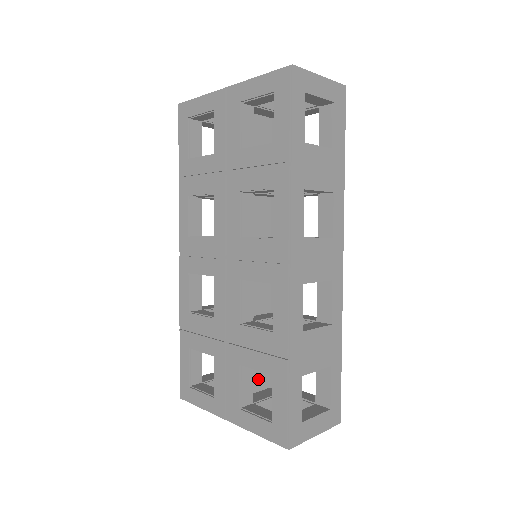
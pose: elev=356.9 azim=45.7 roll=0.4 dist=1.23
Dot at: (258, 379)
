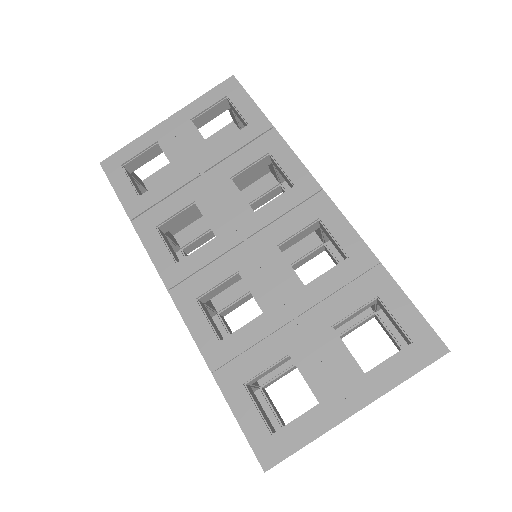
Dot at: occluded
